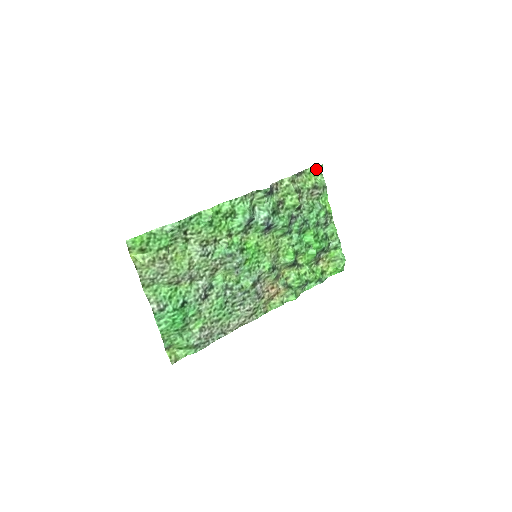
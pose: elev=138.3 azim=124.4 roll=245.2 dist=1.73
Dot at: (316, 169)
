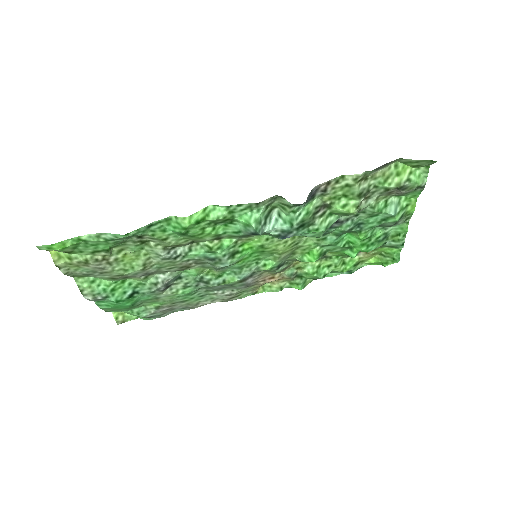
Dot at: (421, 162)
